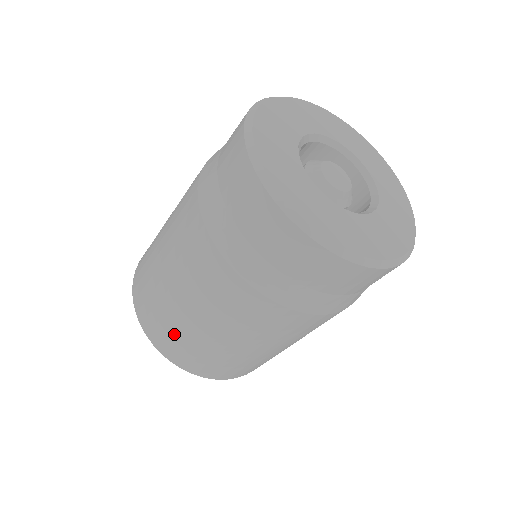
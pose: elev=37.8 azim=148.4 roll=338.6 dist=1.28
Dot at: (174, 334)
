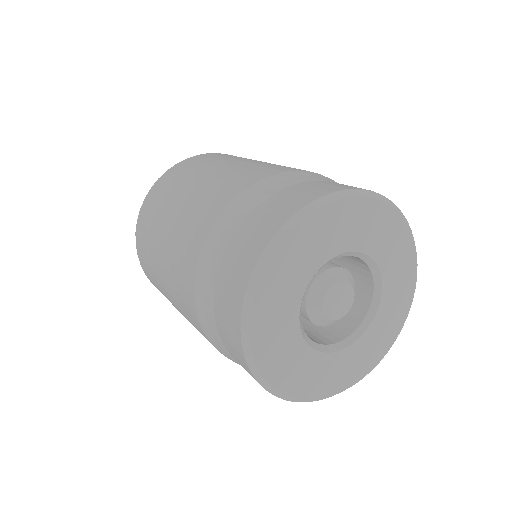
Dot at: occluded
